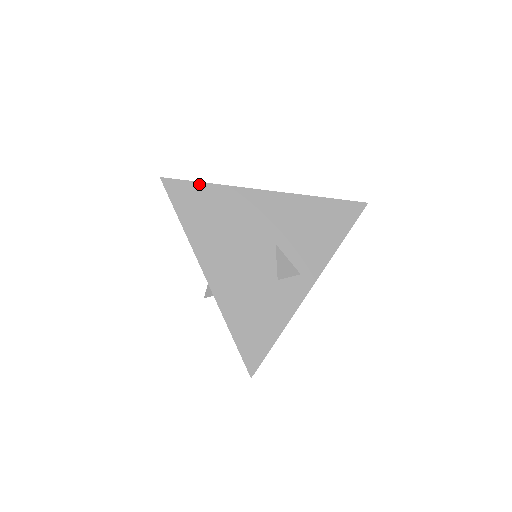
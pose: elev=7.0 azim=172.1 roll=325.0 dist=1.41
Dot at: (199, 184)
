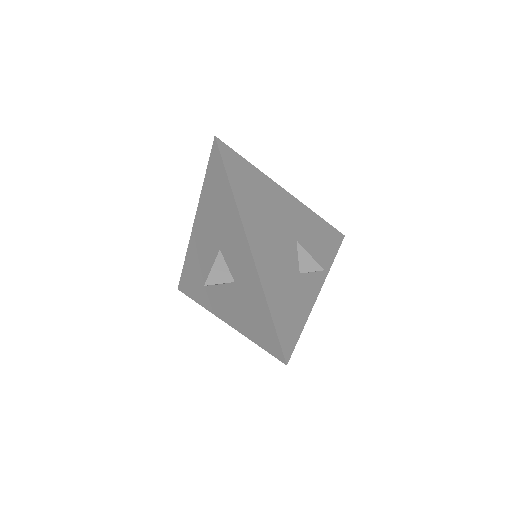
Dot at: (244, 160)
